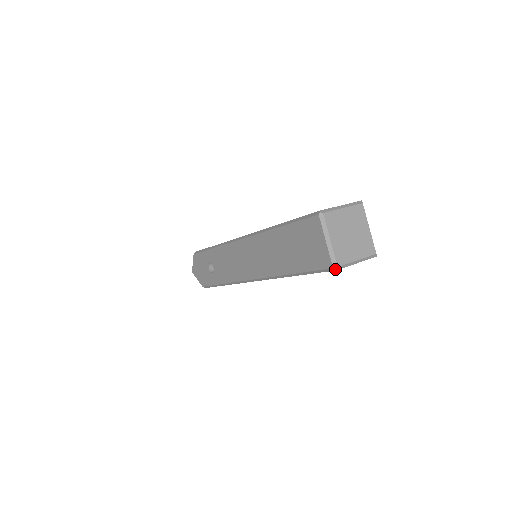
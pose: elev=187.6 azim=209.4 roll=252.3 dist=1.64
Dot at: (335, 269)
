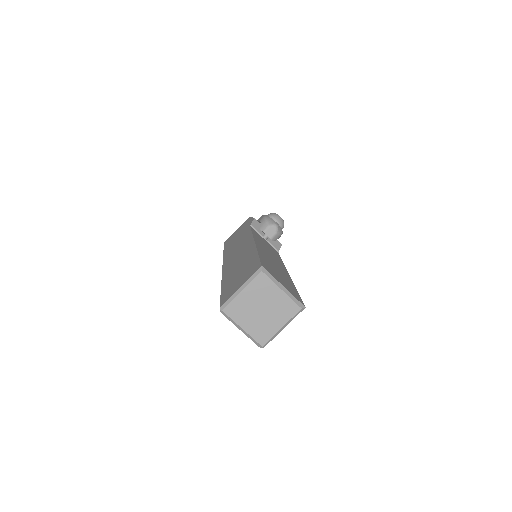
Dot at: occluded
